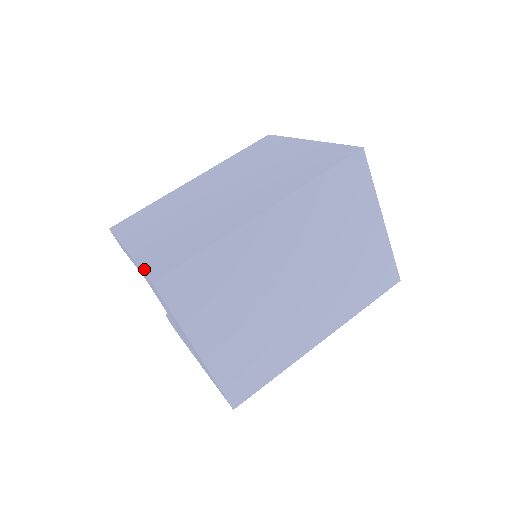
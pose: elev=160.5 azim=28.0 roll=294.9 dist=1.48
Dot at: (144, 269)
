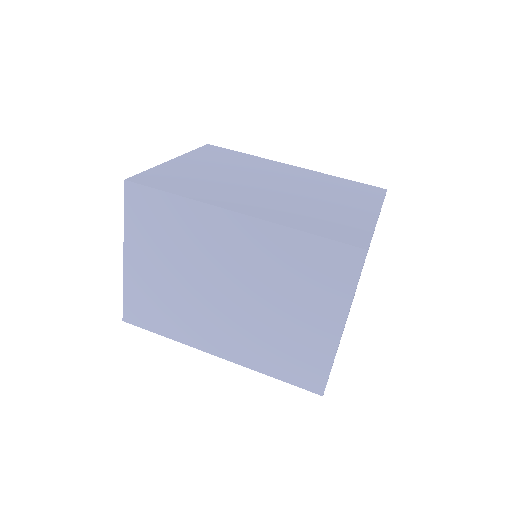
Dot at: (145, 172)
